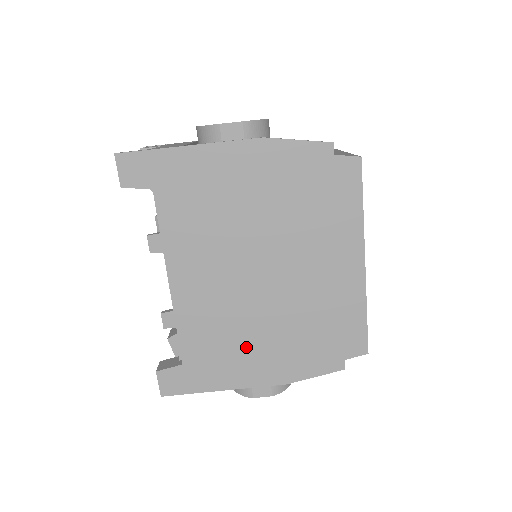
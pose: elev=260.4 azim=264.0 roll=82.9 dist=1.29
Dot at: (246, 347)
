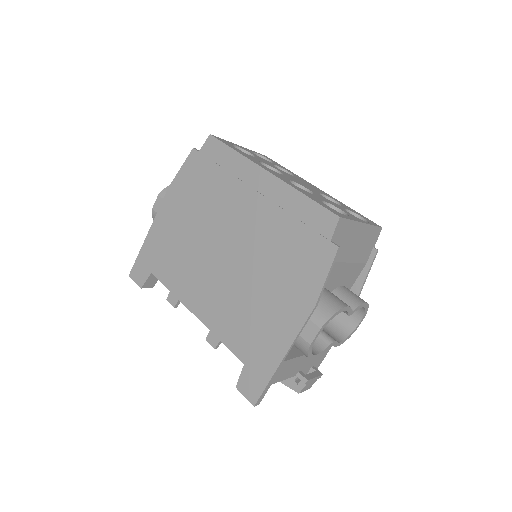
Dot at: (264, 308)
